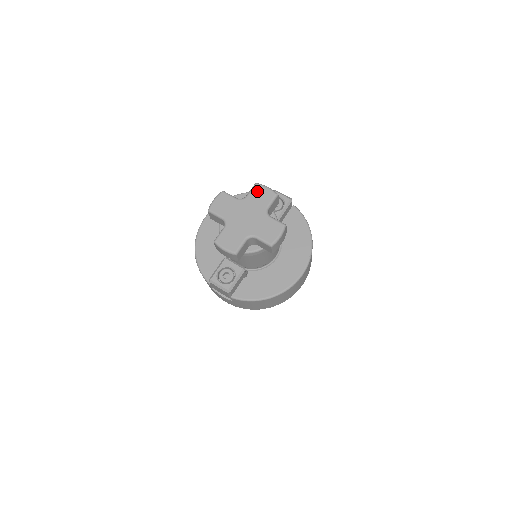
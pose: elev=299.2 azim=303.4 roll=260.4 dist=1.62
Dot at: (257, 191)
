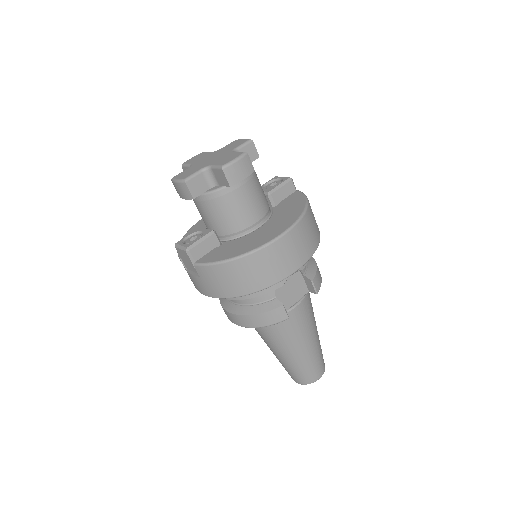
Dot at: (233, 143)
